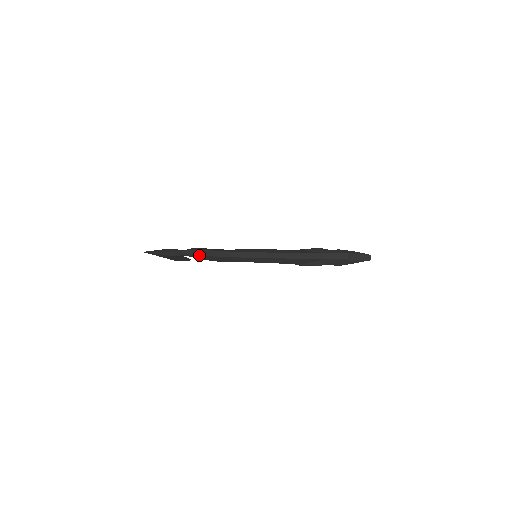
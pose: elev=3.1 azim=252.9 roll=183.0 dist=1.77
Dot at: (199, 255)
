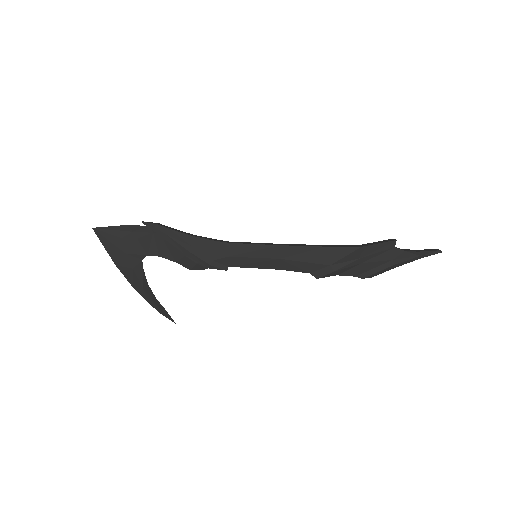
Dot at: (167, 228)
